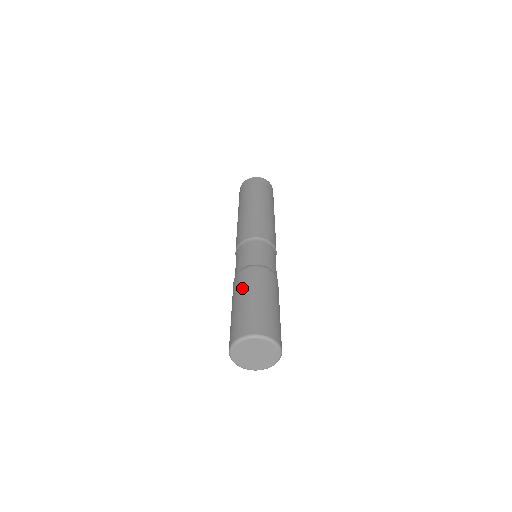
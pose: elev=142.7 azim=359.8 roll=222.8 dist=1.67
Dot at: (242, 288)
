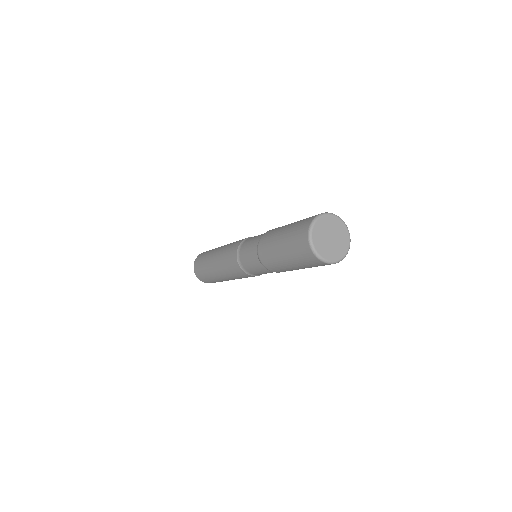
Dot at: occluded
